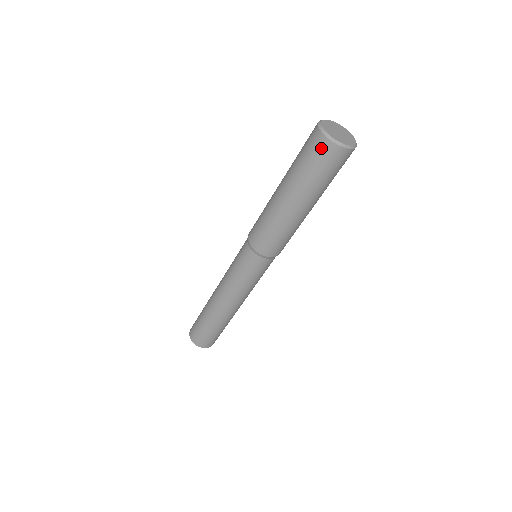
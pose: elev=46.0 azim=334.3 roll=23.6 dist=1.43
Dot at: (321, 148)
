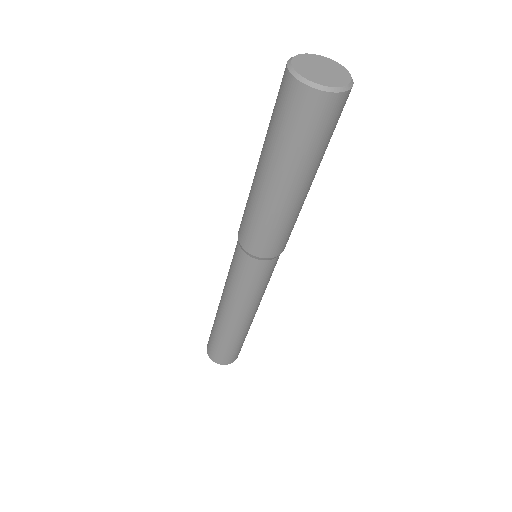
Dot at: (312, 107)
